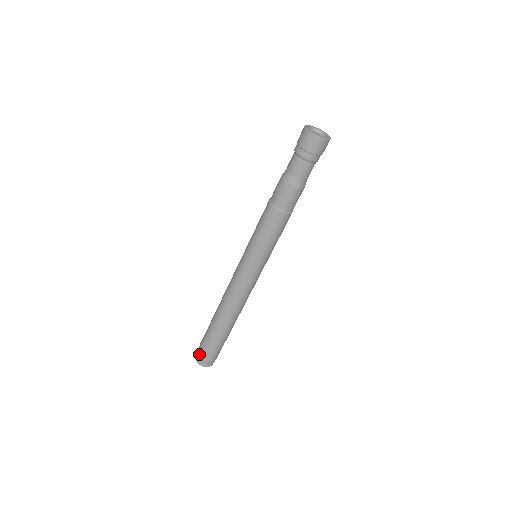
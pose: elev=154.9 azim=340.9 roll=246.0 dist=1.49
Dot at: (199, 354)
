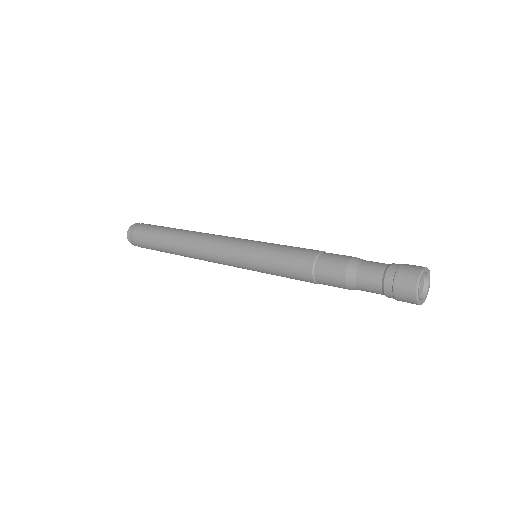
Dot at: (134, 236)
